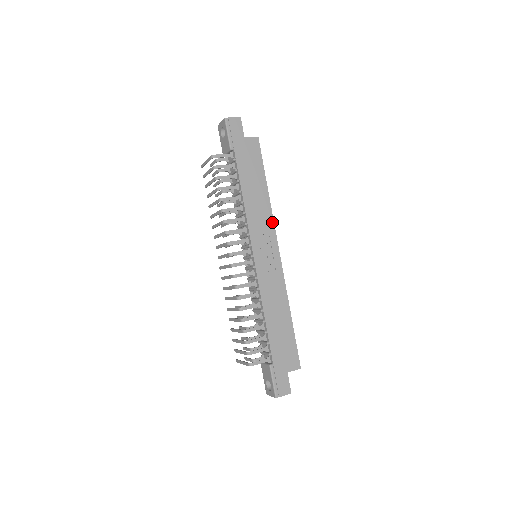
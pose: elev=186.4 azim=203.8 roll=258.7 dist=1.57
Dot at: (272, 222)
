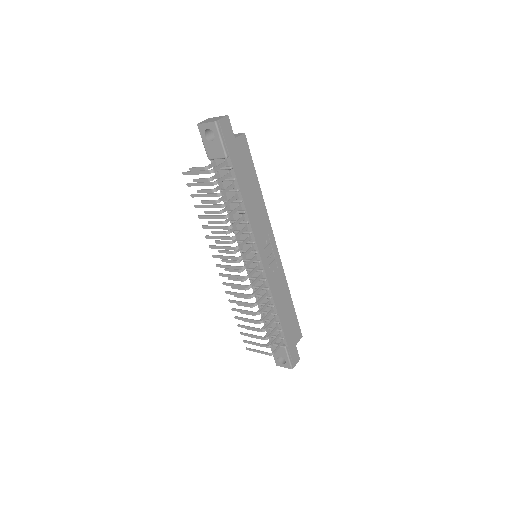
Dot at: (268, 221)
